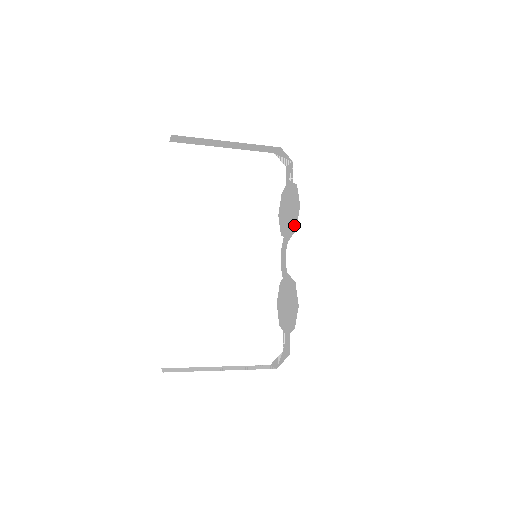
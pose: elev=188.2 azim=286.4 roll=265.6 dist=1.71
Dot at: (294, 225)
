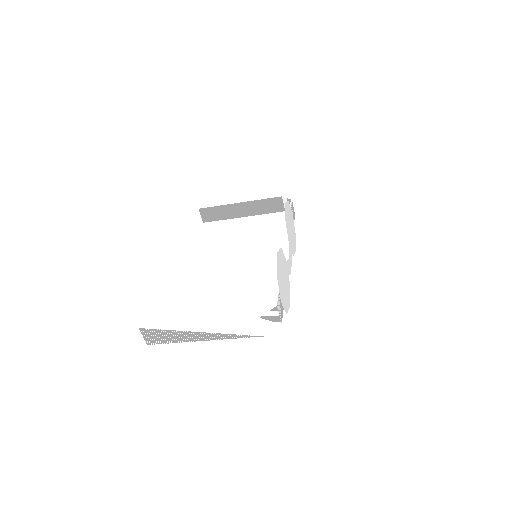
Dot at: (286, 222)
